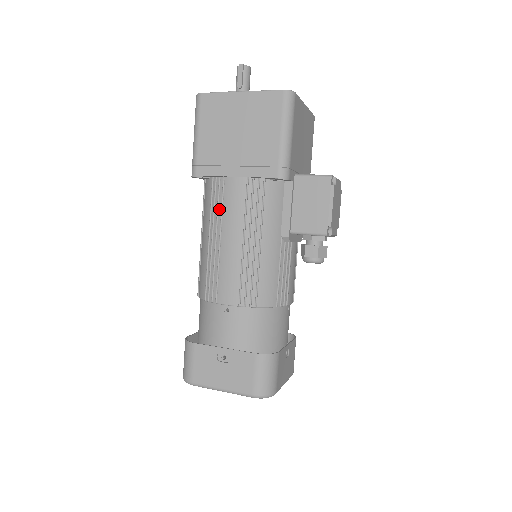
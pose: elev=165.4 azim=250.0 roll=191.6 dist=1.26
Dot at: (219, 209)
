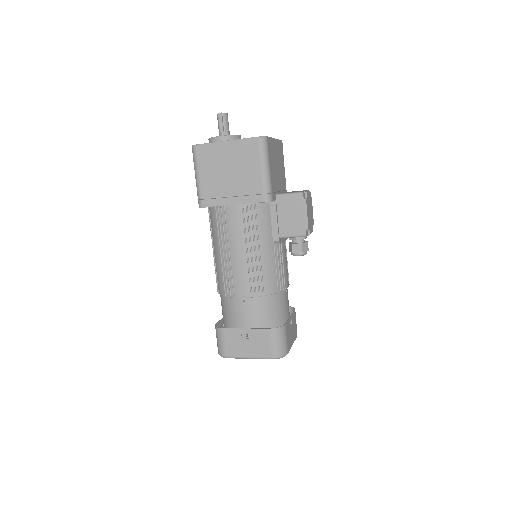
Dot at: (224, 229)
